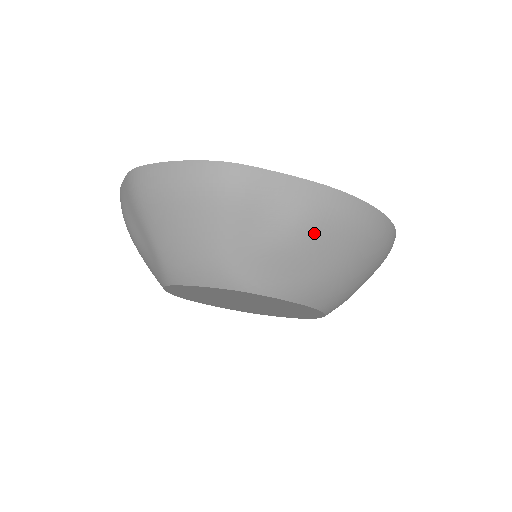
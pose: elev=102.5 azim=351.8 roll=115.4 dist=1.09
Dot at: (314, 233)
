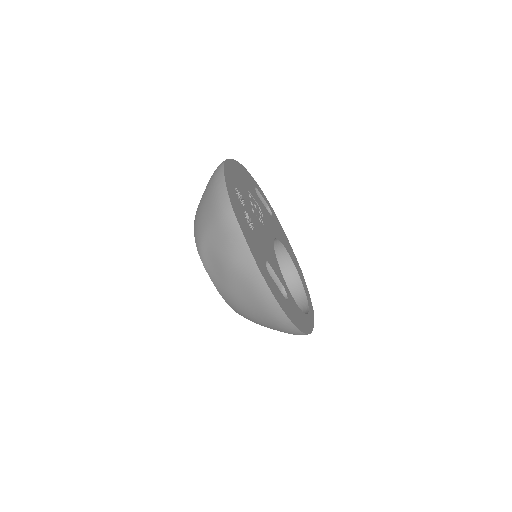
Dot at: (236, 274)
